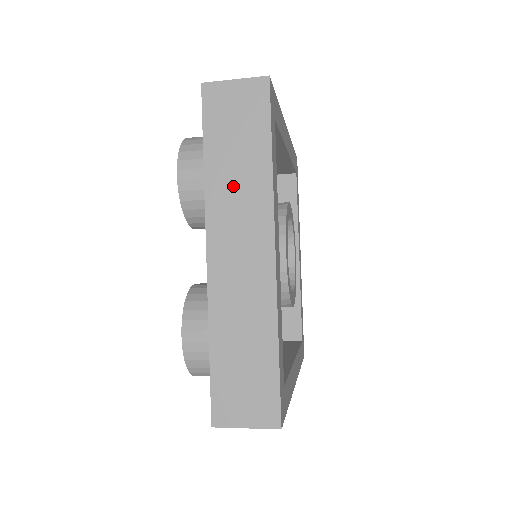
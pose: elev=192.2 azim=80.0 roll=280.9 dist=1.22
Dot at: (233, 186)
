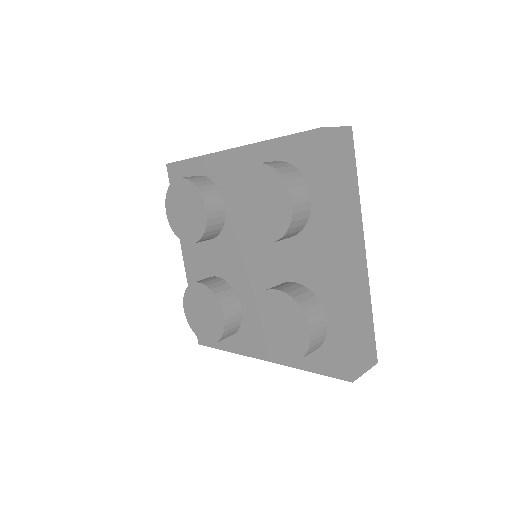
Dot at: (345, 208)
